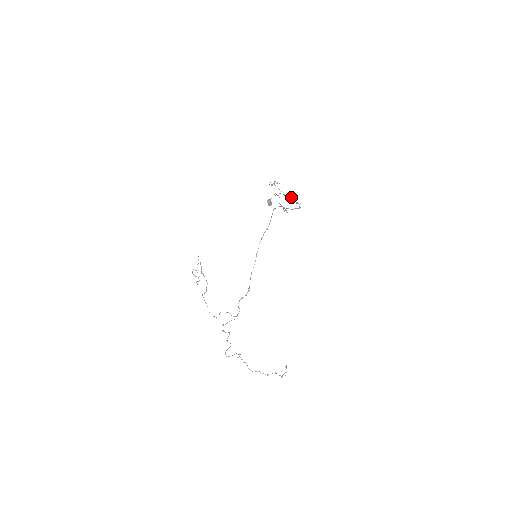
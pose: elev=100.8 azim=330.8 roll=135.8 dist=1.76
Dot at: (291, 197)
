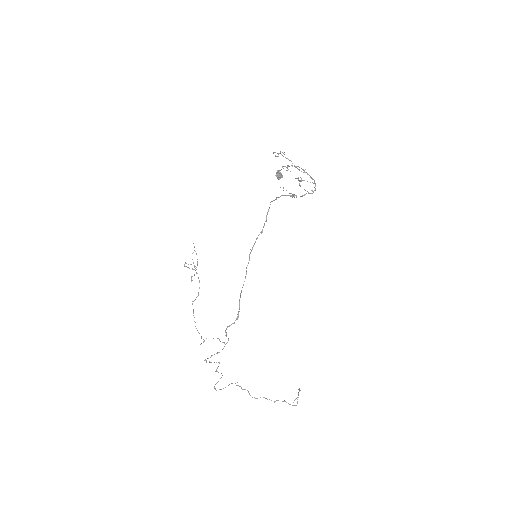
Dot at: occluded
